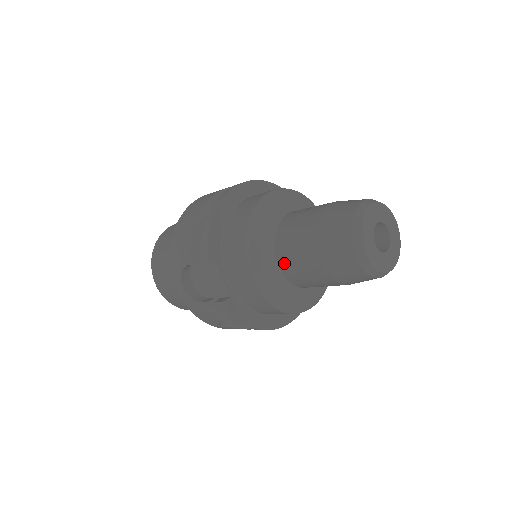
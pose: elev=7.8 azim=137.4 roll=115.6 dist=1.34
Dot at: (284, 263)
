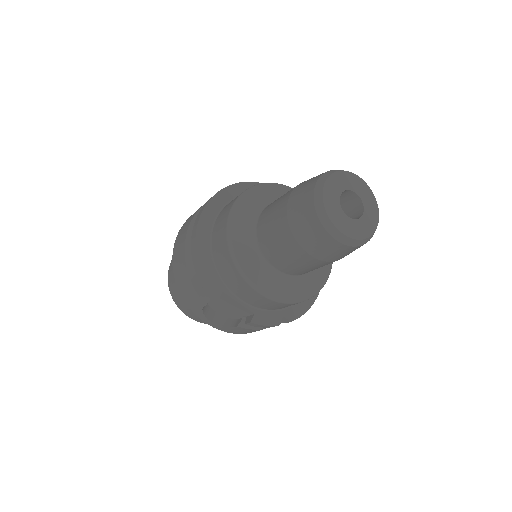
Dot at: (281, 267)
